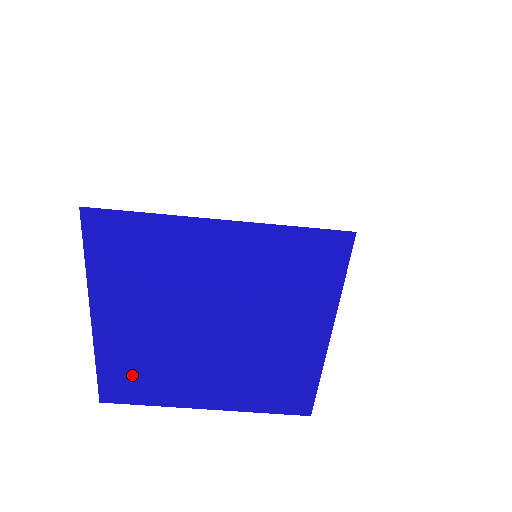
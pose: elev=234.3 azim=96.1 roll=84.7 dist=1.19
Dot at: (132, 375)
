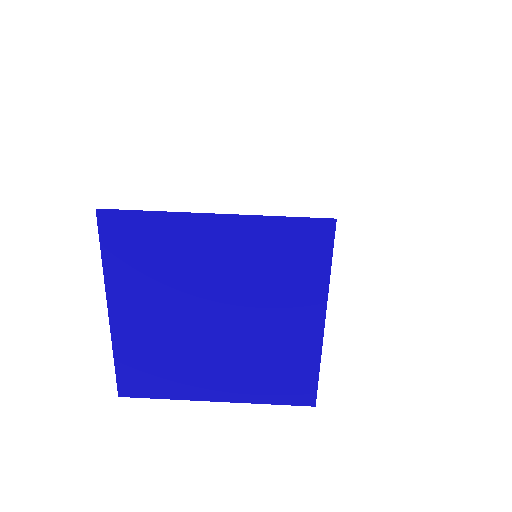
Dot at: (146, 368)
